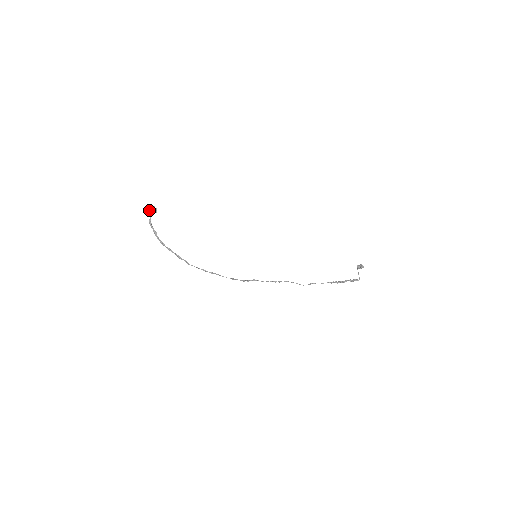
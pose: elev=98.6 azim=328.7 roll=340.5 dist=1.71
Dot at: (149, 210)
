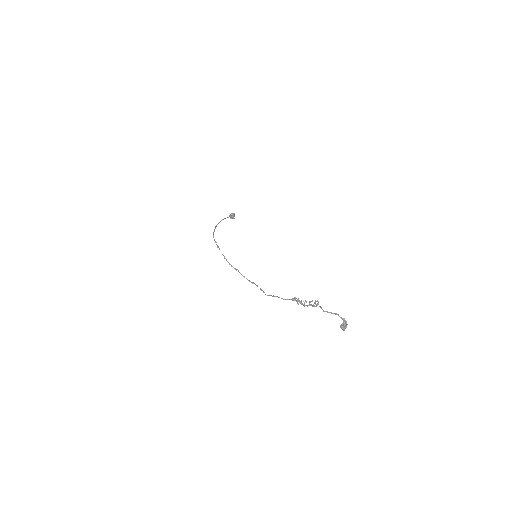
Dot at: (231, 216)
